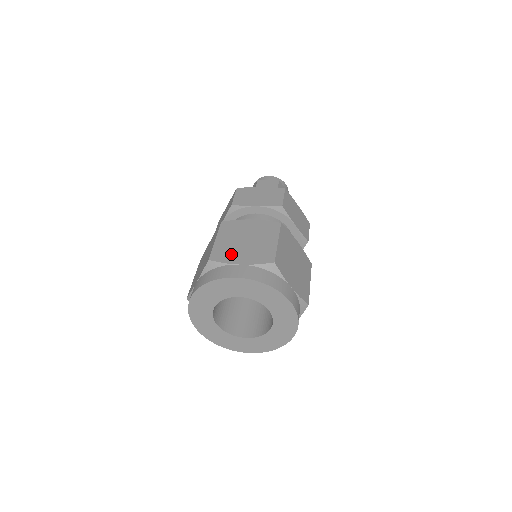
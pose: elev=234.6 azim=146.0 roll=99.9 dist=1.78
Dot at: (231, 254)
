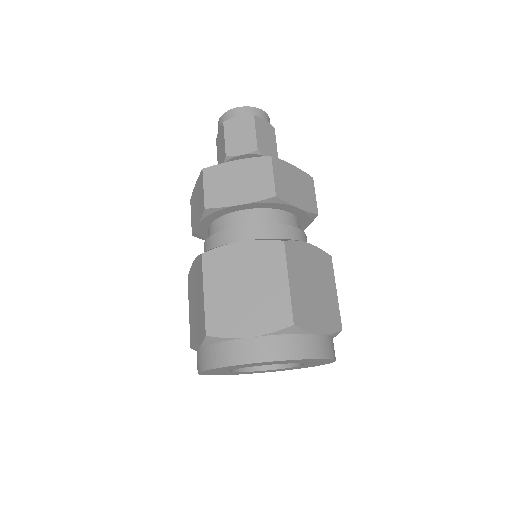
Dot at: (232, 319)
